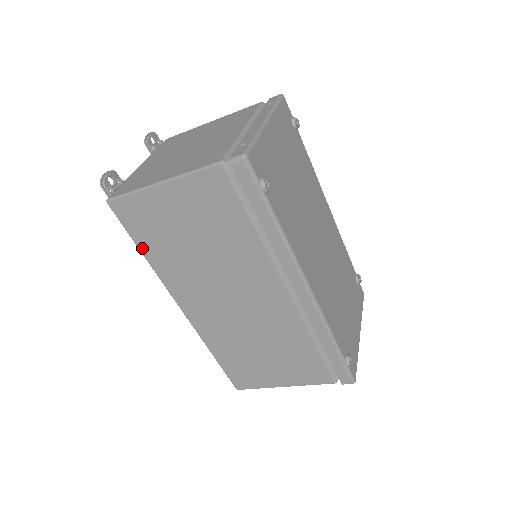
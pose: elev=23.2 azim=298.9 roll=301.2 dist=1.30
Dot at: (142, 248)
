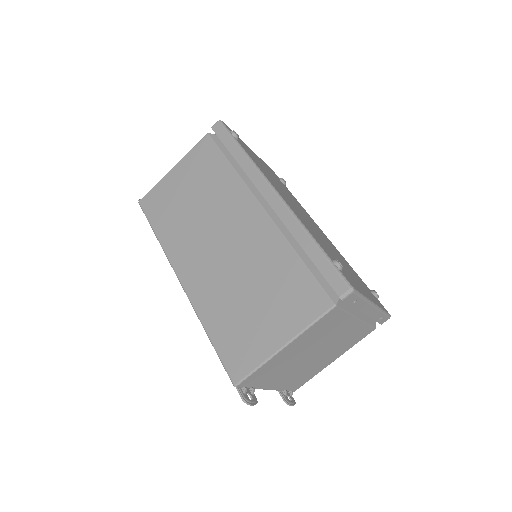
Dot at: (156, 229)
